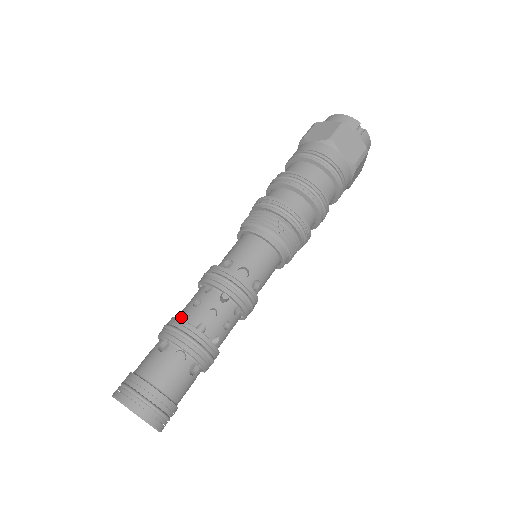
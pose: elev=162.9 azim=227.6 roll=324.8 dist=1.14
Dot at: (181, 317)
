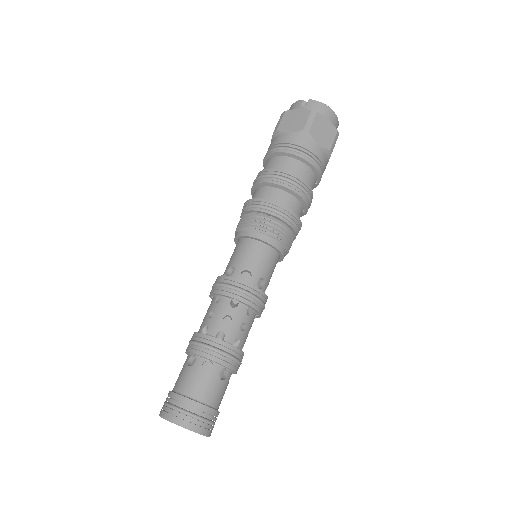
Dot at: occluded
